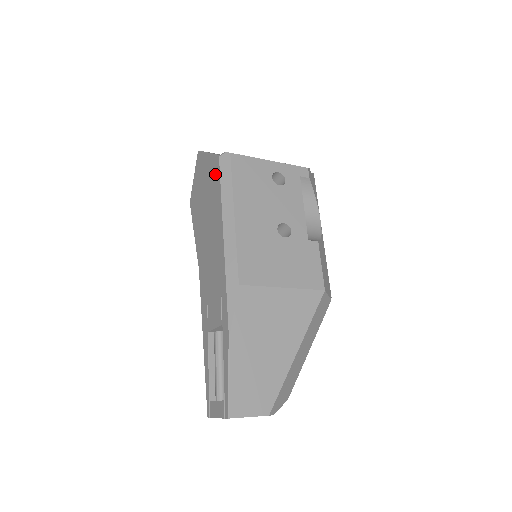
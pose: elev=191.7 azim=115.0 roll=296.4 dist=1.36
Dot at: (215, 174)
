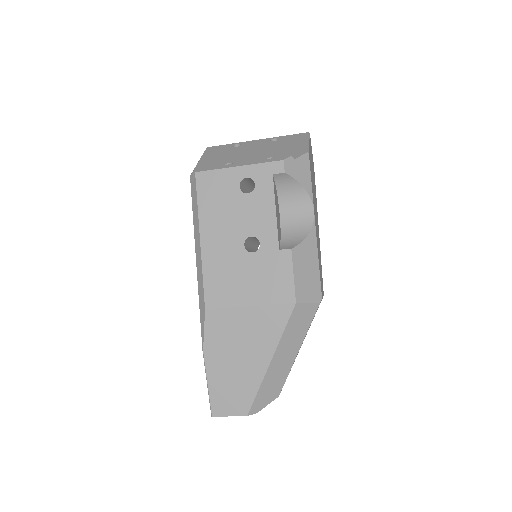
Dot at: occluded
